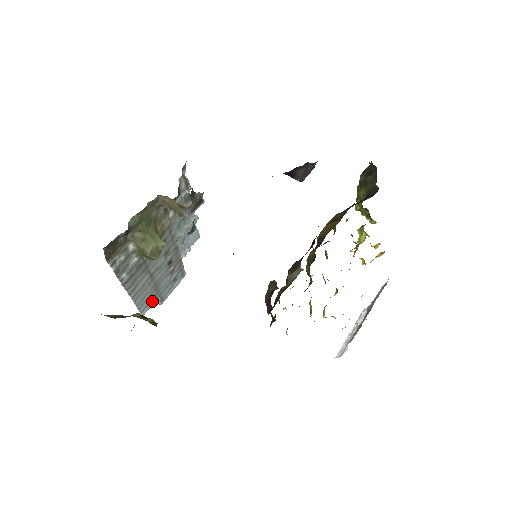
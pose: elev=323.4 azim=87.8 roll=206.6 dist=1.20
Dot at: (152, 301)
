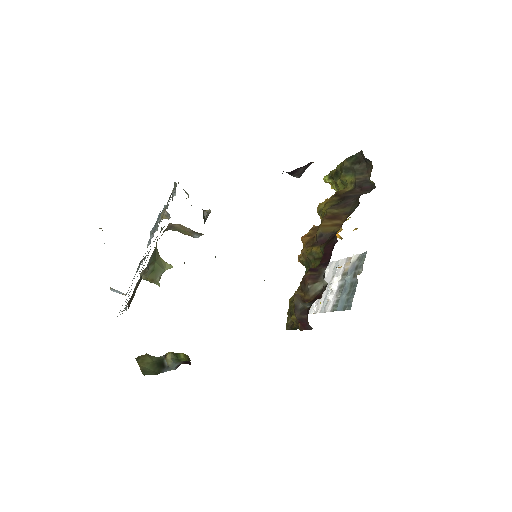
Dot at: occluded
